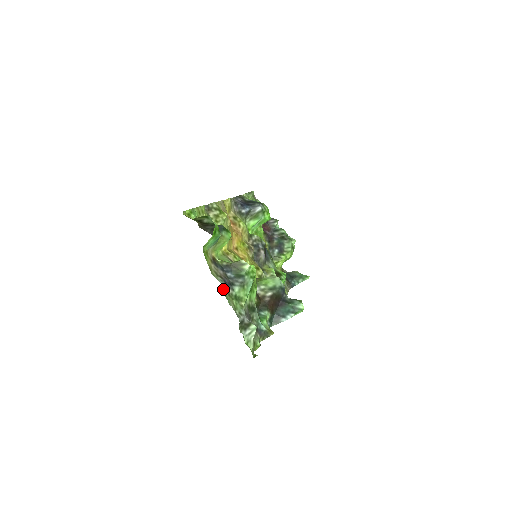
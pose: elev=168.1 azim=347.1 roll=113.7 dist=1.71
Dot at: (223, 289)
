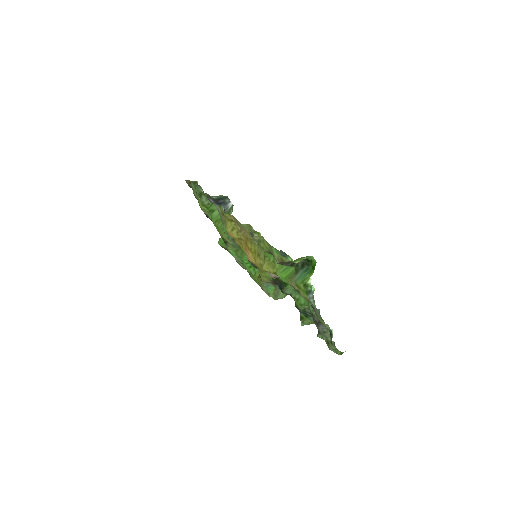
Dot at: (318, 313)
